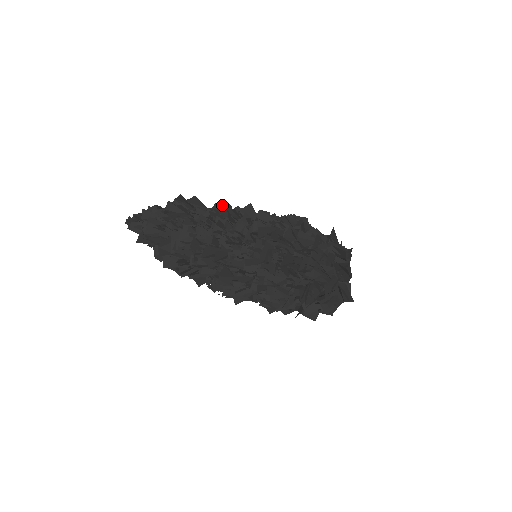
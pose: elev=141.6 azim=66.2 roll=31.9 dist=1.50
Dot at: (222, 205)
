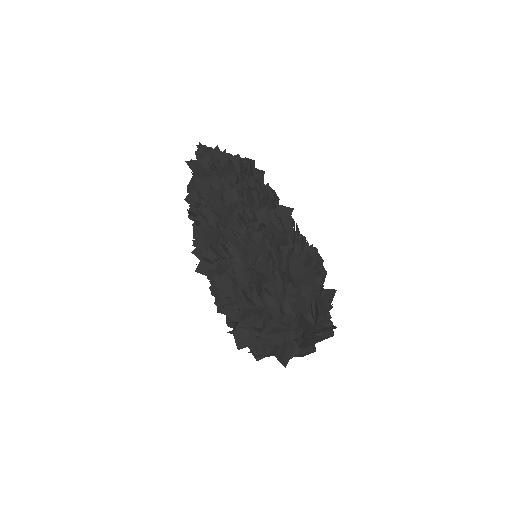
Dot at: (270, 189)
